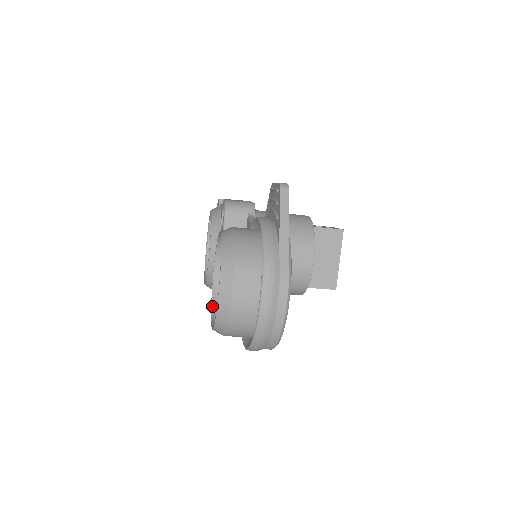
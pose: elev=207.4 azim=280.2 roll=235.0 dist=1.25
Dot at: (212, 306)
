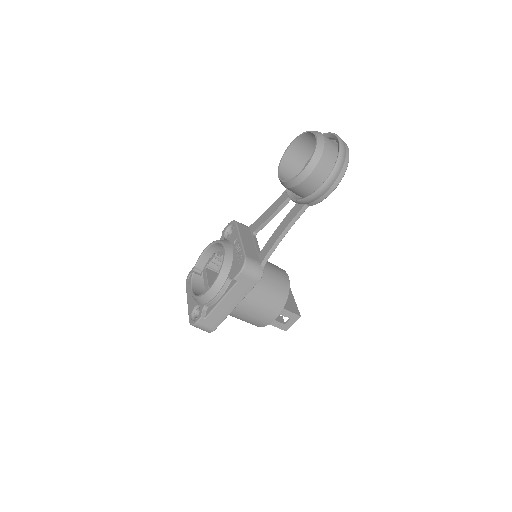
Dot at: (290, 179)
